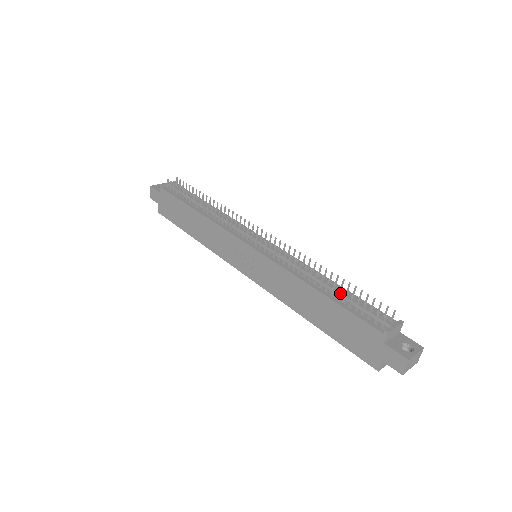
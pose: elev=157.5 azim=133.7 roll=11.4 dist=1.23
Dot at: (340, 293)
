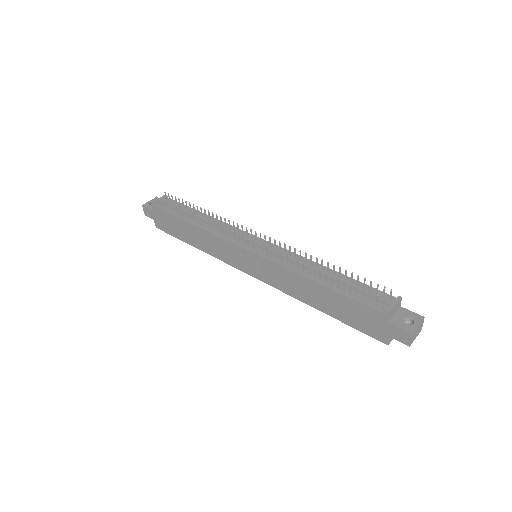
Dot at: (339, 281)
